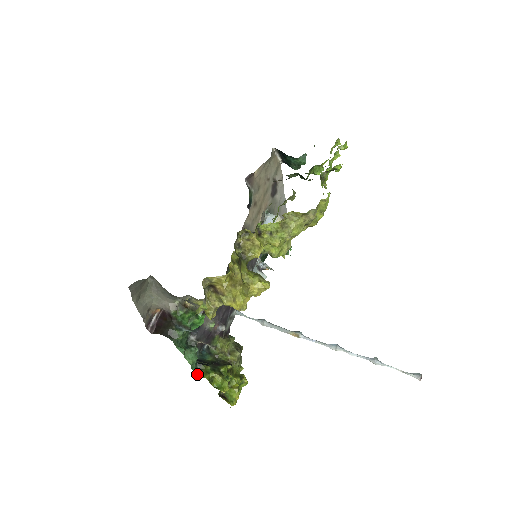
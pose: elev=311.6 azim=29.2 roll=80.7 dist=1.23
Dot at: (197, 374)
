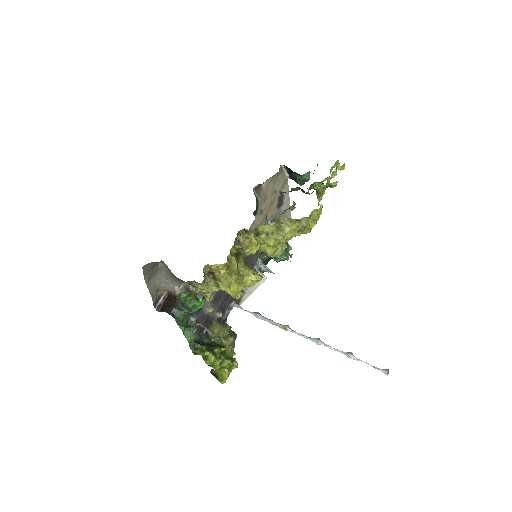
Dot at: (194, 352)
